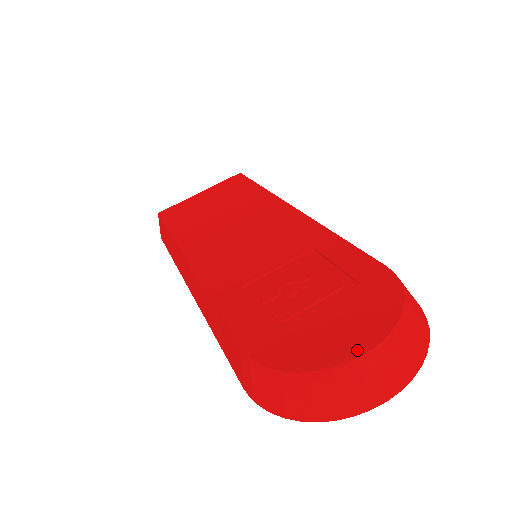
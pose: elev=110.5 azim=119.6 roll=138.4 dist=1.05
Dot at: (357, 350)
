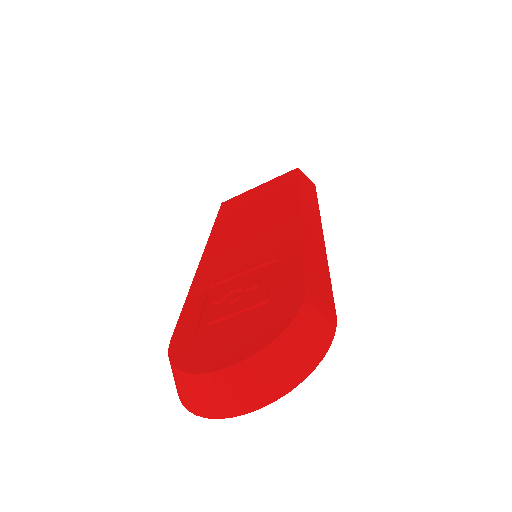
Dot at: (223, 363)
